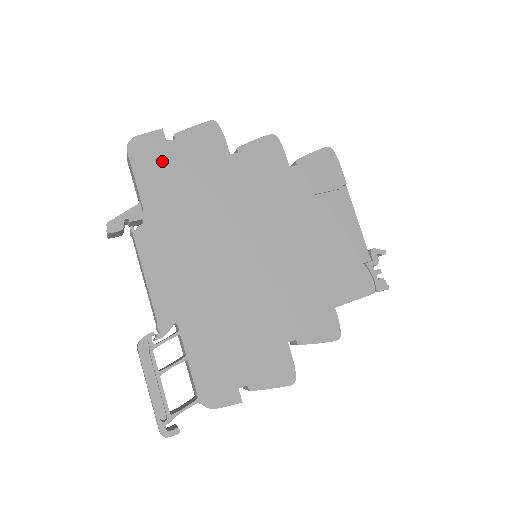
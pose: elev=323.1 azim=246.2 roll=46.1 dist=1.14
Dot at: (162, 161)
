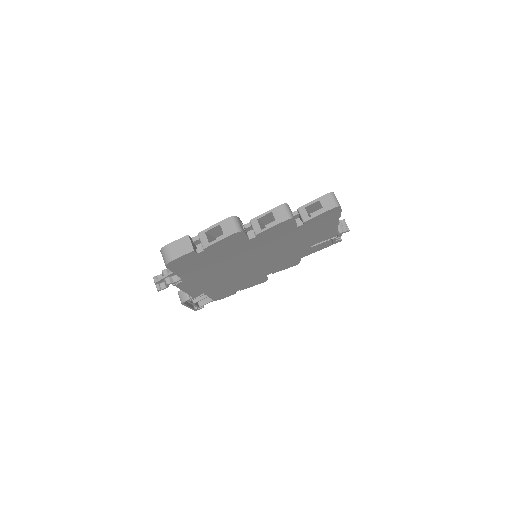
Dot at: (194, 261)
